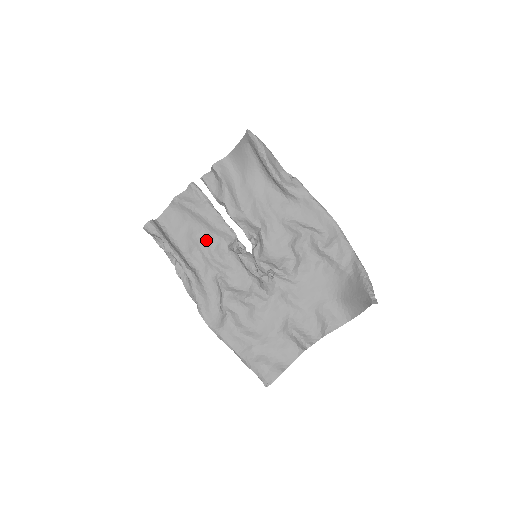
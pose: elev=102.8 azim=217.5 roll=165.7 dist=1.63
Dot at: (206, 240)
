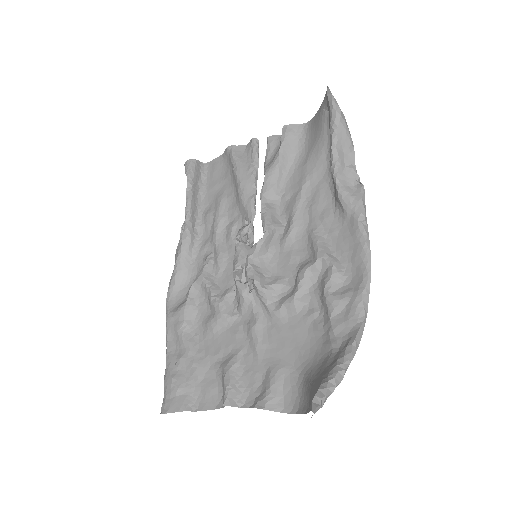
Dot at: (227, 209)
